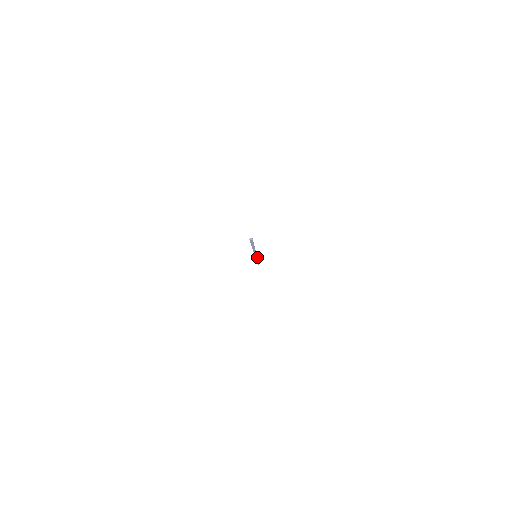
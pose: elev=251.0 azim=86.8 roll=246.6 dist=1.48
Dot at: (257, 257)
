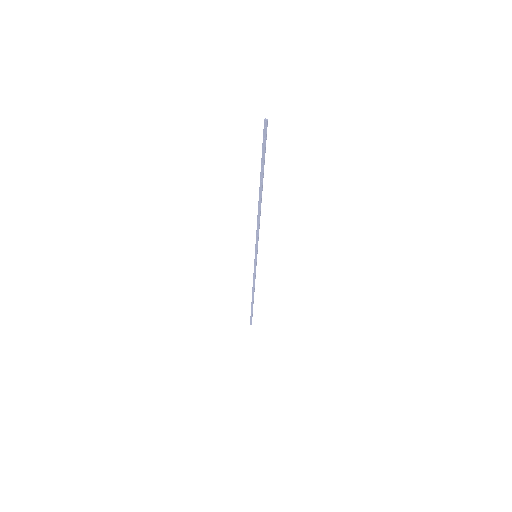
Dot at: occluded
